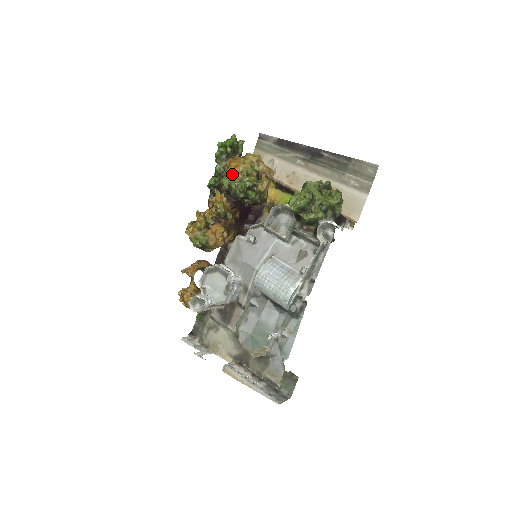
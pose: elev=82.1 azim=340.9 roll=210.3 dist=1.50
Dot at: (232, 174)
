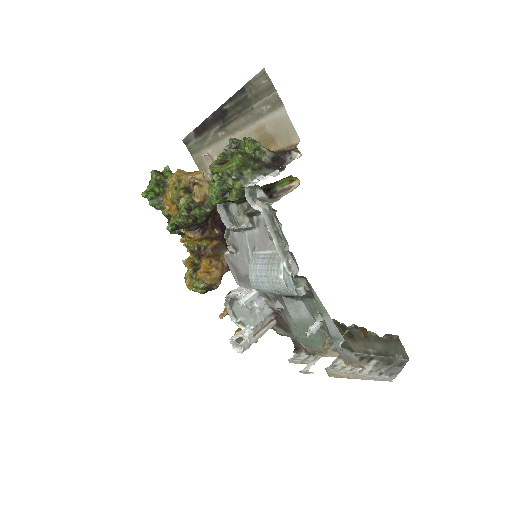
Dot at: (170, 210)
